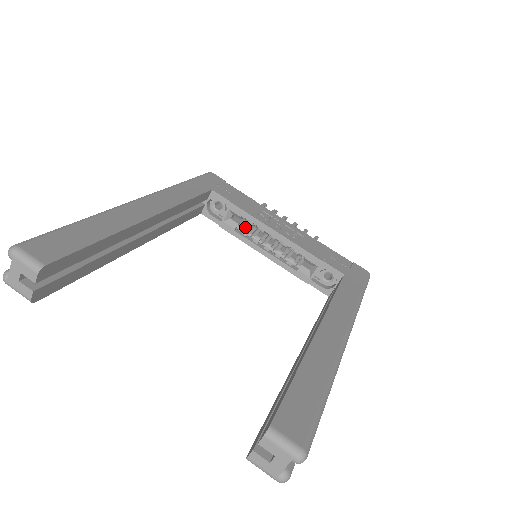
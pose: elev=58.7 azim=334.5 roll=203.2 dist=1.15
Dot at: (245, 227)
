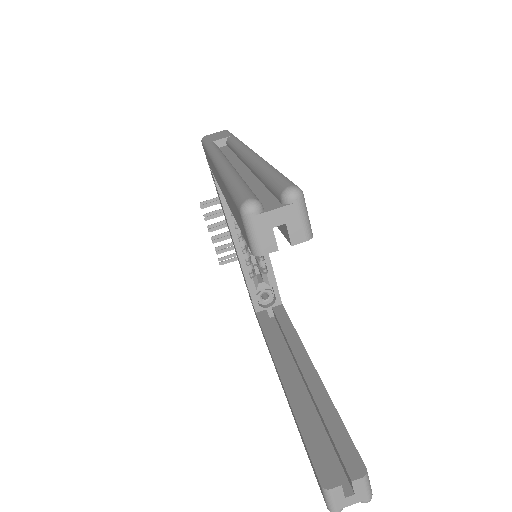
Dot at: occluded
